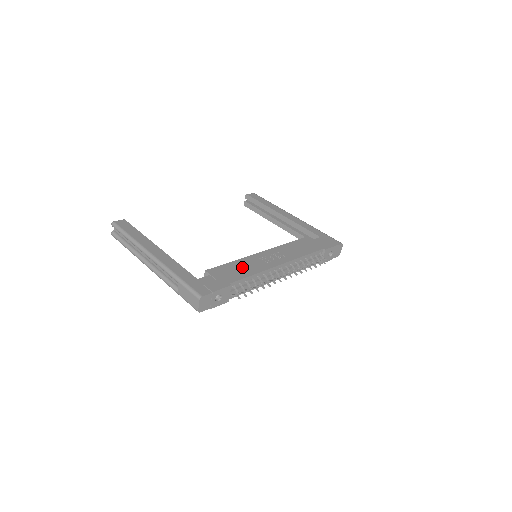
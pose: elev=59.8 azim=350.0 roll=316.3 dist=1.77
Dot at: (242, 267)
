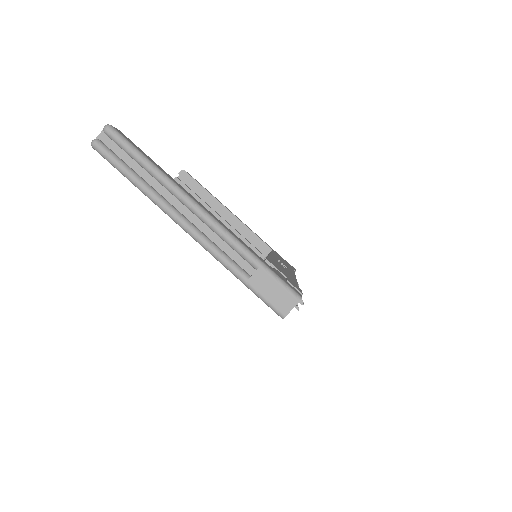
Dot at: occluded
